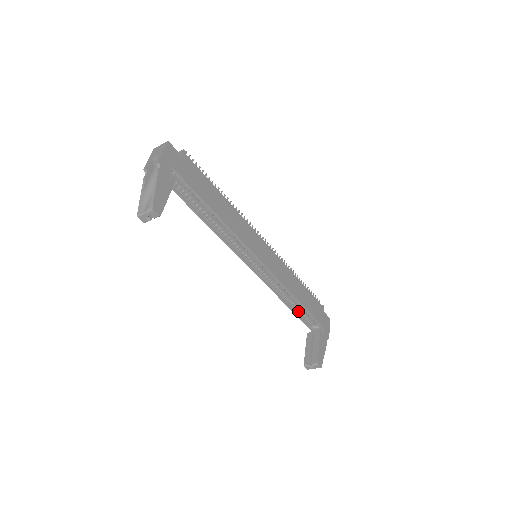
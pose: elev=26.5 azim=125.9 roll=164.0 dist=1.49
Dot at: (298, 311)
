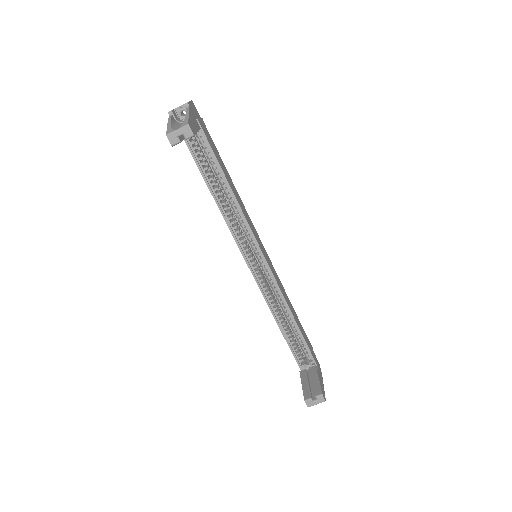
Dot at: (290, 341)
